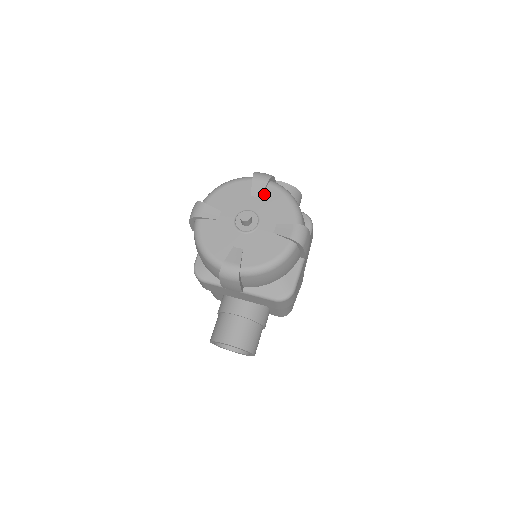
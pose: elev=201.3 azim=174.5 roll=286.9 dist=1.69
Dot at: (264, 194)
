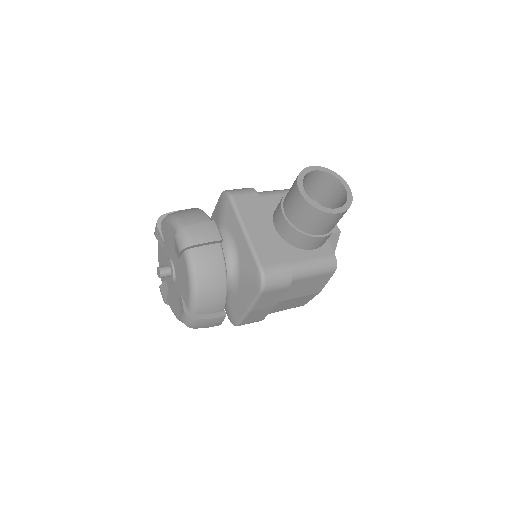
Dot at: (180, 259)
